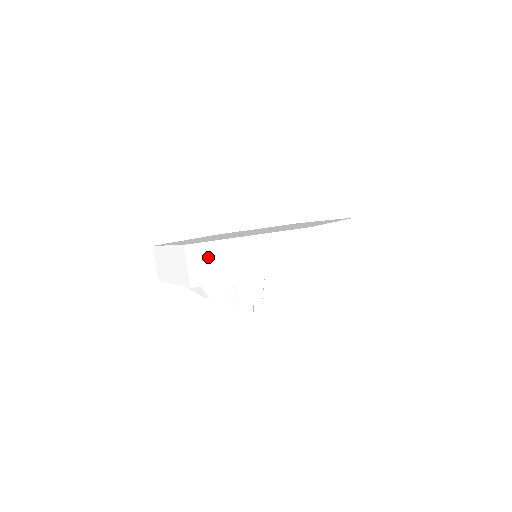
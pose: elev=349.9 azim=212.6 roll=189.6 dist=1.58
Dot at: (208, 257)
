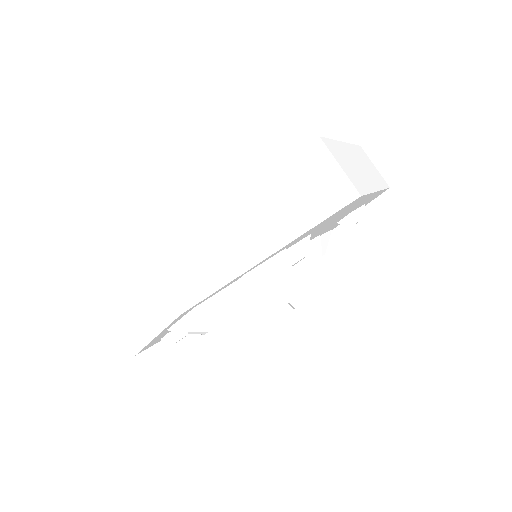
Dot at: (186, 252)
